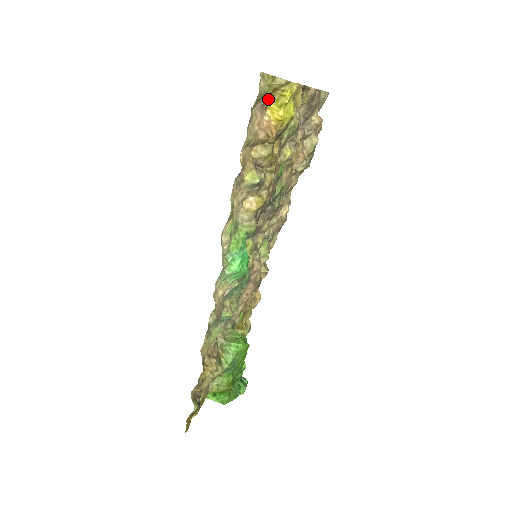
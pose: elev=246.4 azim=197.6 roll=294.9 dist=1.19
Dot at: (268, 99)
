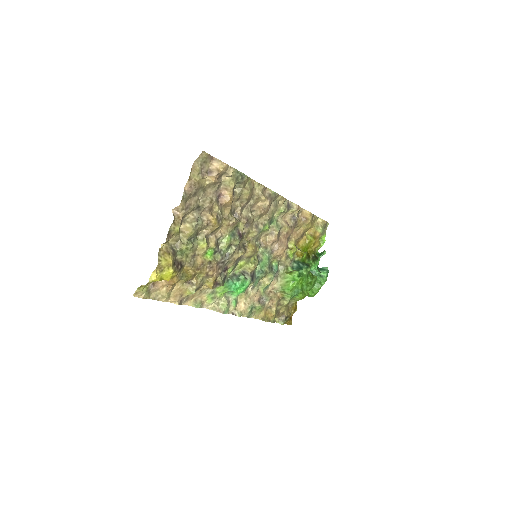
Dot at: occluded
